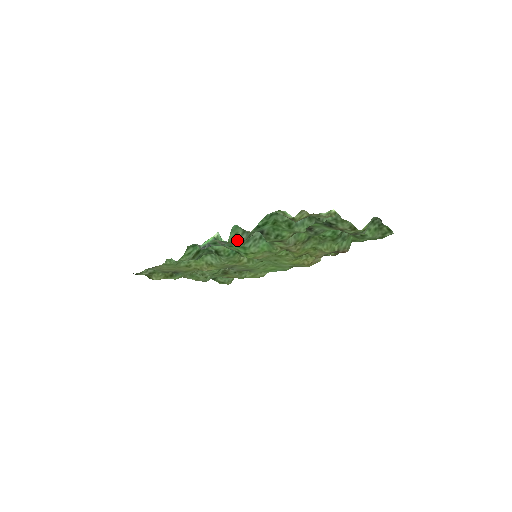
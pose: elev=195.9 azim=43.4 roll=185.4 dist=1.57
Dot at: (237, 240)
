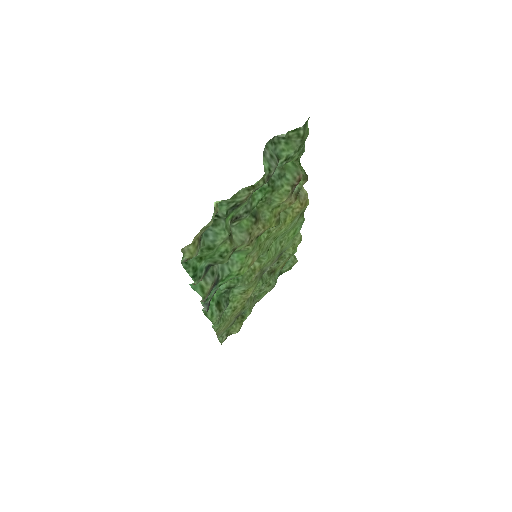
Dot at: (207, 288)
